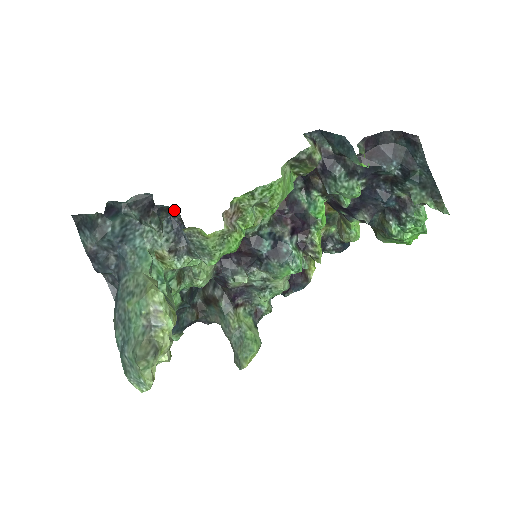
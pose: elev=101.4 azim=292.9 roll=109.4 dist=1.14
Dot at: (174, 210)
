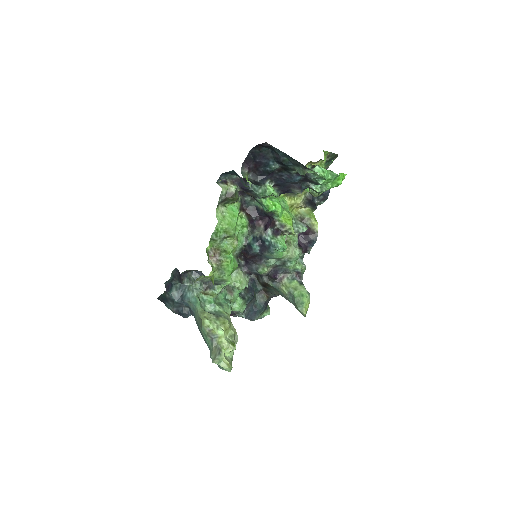
Dot at: occluded
